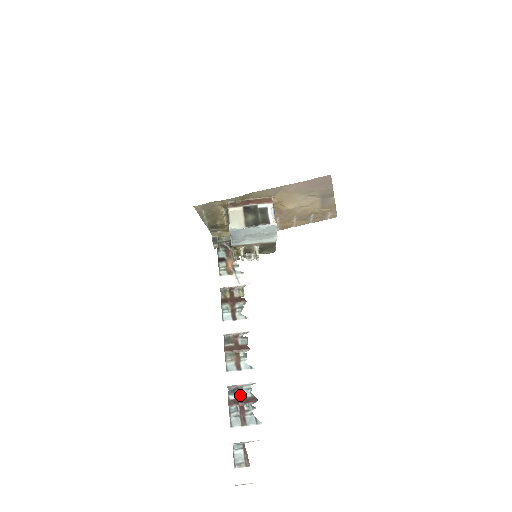
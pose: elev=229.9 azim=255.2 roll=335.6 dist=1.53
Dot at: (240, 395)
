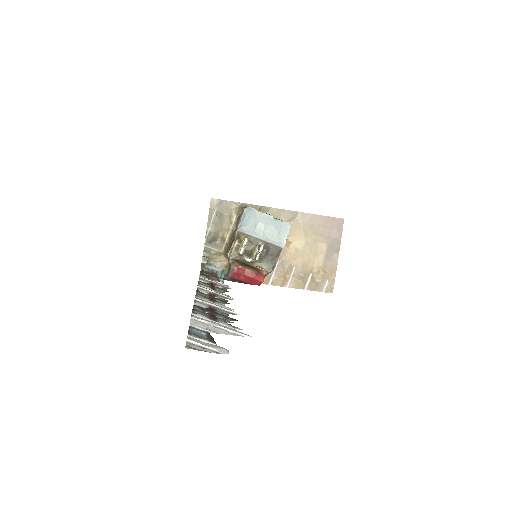
Dot at: (212, 310)
